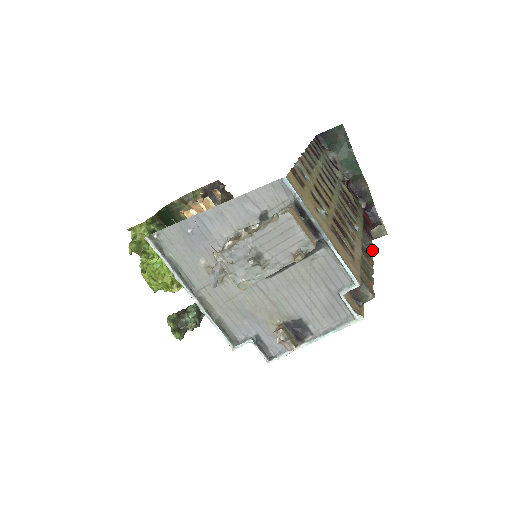
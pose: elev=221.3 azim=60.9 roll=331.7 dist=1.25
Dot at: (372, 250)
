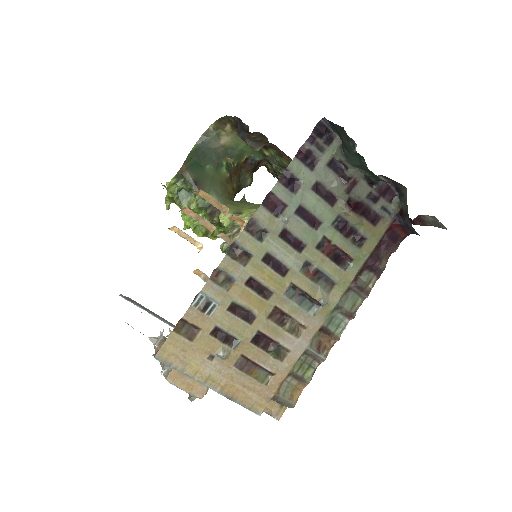
Dot at: (358, 307)
